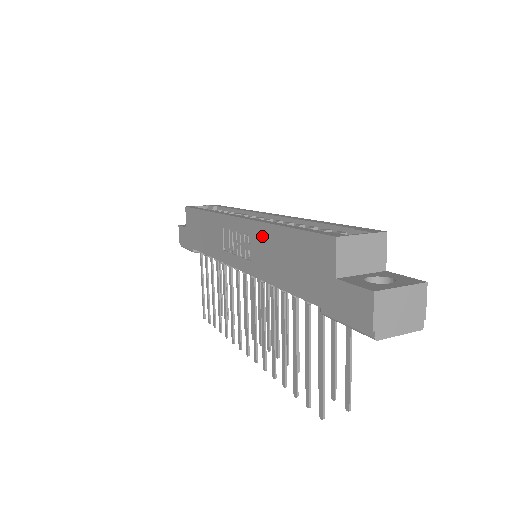
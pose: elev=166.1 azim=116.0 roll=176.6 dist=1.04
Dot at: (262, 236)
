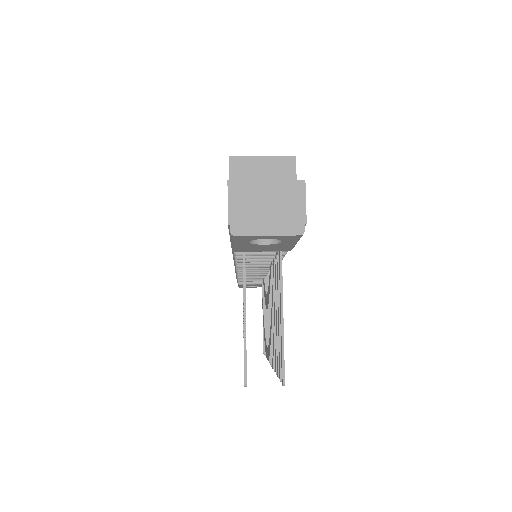
Dot at: occluded
